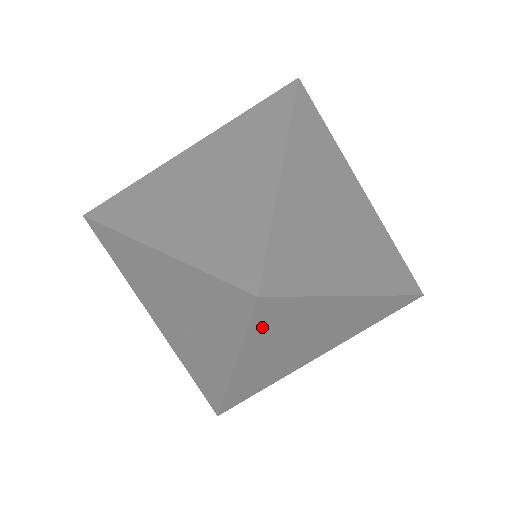
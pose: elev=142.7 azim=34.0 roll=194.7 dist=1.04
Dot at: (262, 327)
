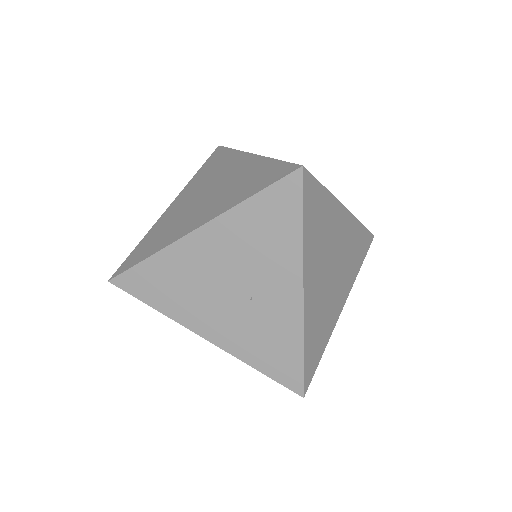
Dot at: (309, 217)
